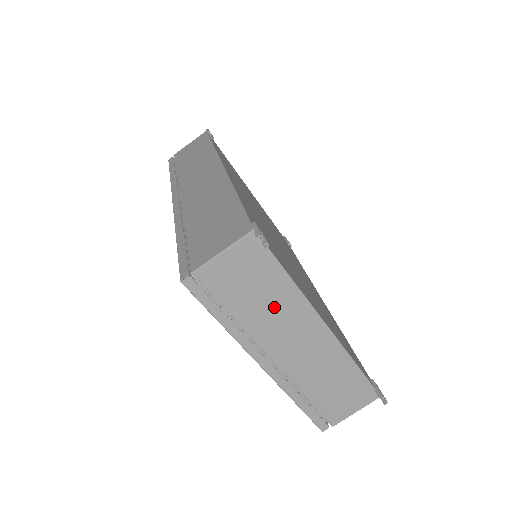
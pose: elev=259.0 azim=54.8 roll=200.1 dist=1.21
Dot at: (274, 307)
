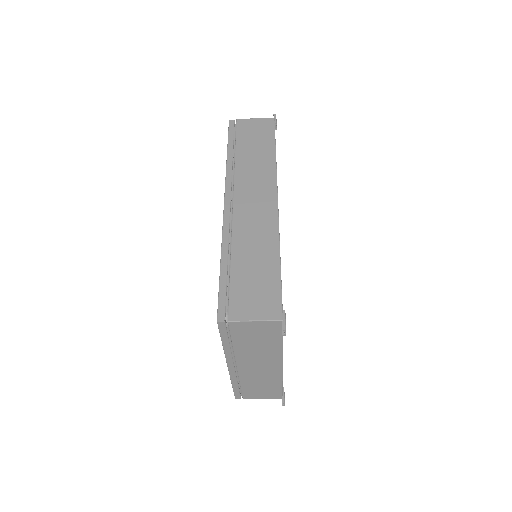
Dot at: (261, 350)
